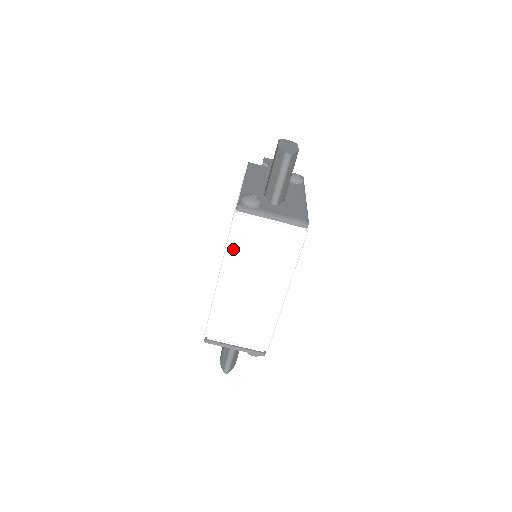
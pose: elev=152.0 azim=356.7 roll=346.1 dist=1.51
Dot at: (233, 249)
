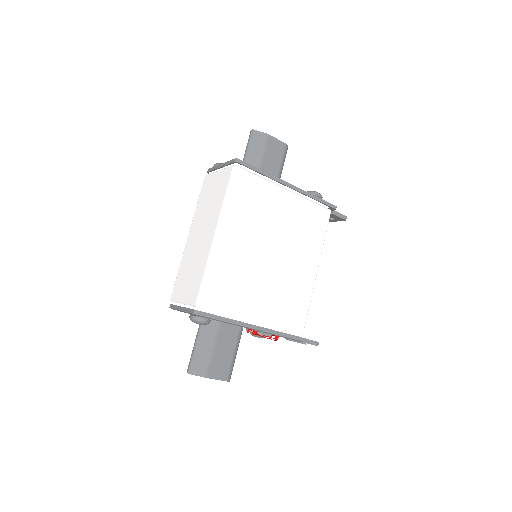
Dot at: (199, 204)
